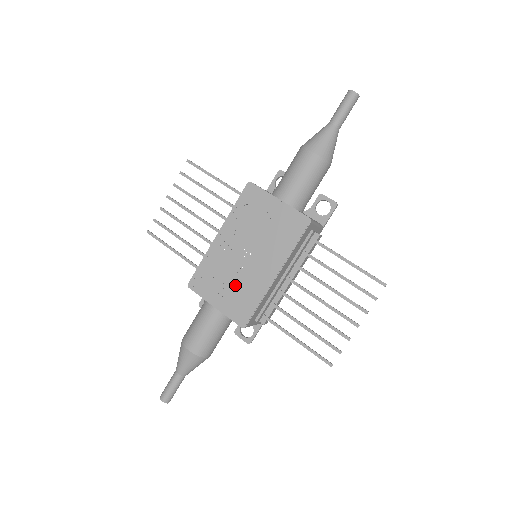
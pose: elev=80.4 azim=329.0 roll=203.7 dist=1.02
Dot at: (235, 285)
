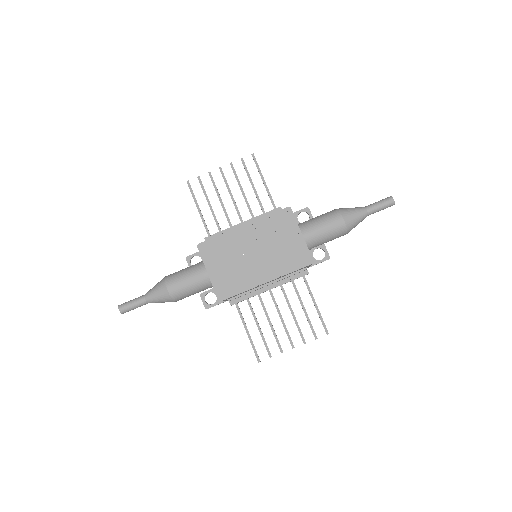
Dot at: (233, 268)
